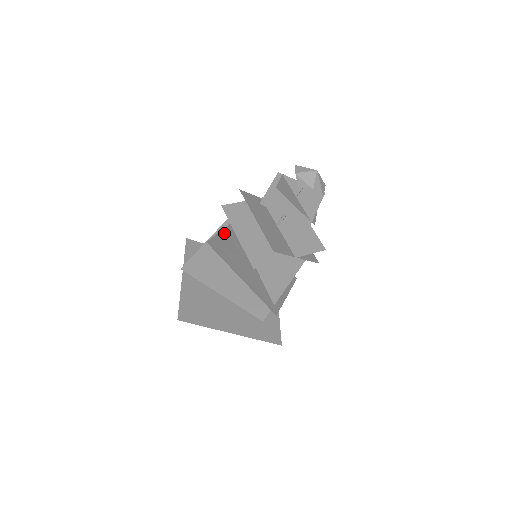
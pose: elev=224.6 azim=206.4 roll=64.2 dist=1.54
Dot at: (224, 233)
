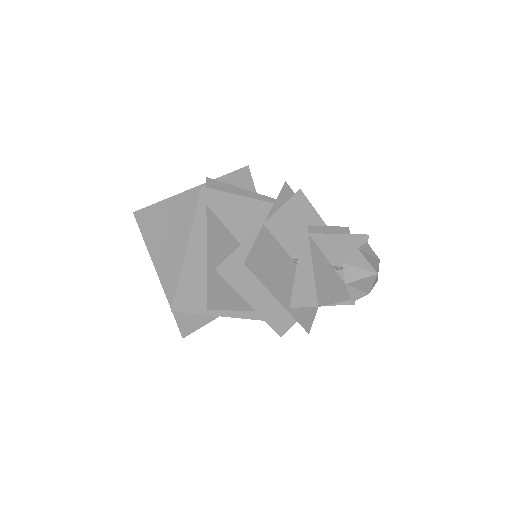
Dot at: (211, 253)
